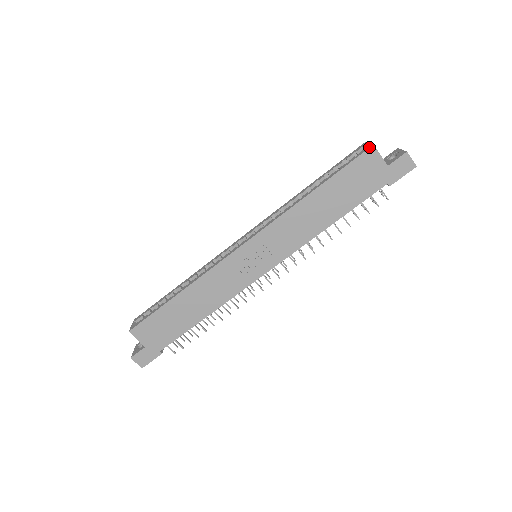
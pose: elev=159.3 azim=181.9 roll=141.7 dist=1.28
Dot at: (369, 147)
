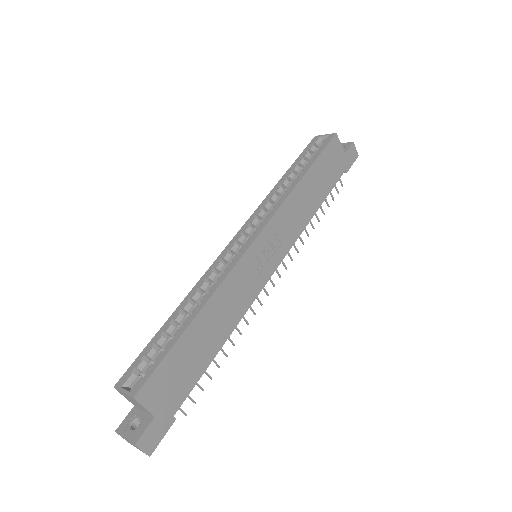
Dot at: (334, 135)
